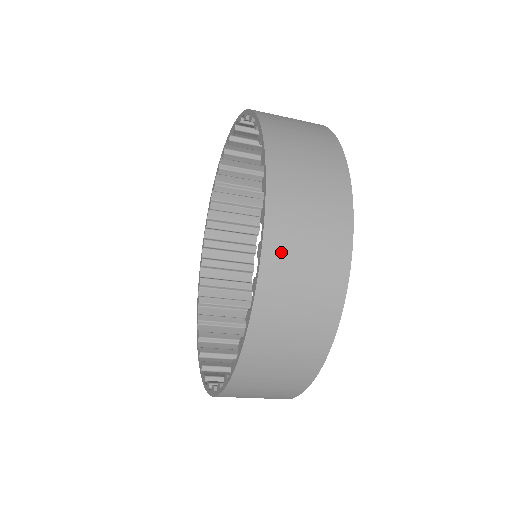
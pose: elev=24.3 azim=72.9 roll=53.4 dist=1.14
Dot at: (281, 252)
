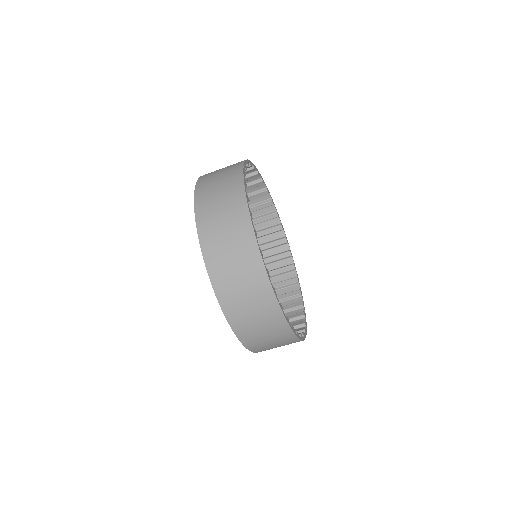
Dot at: (224, 287)
